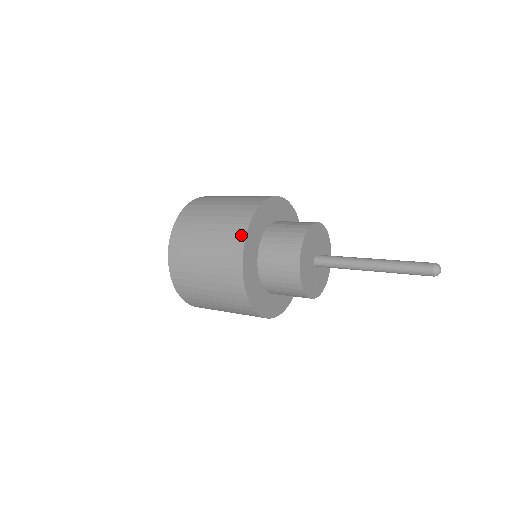
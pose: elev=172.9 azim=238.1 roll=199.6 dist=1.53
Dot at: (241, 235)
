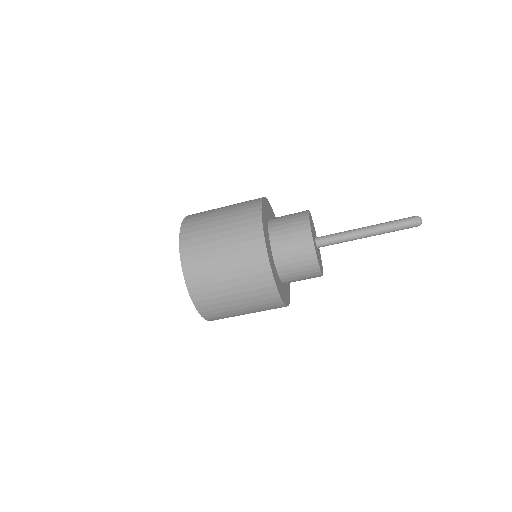
Dot at: occluded
